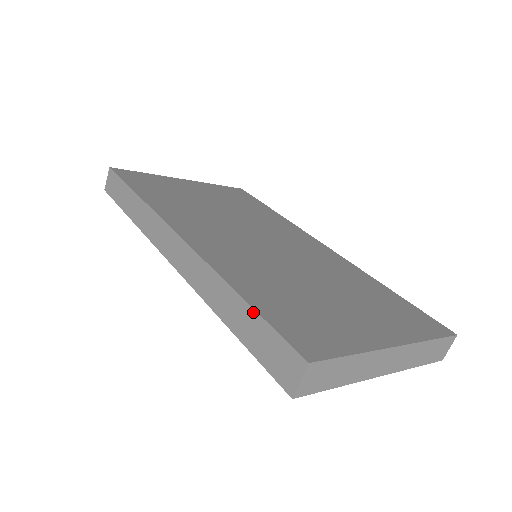
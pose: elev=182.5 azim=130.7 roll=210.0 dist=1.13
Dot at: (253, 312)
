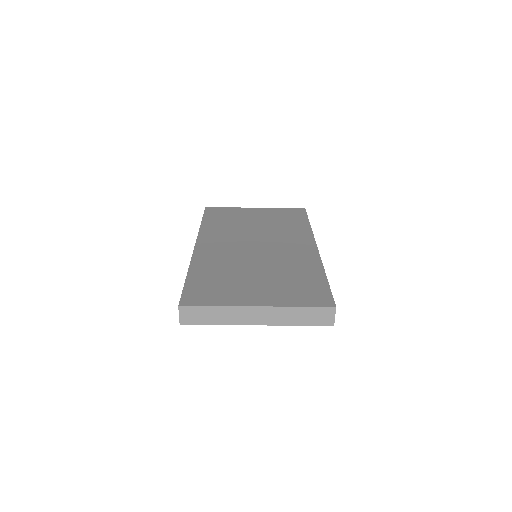
Dot at: (185, 284)
